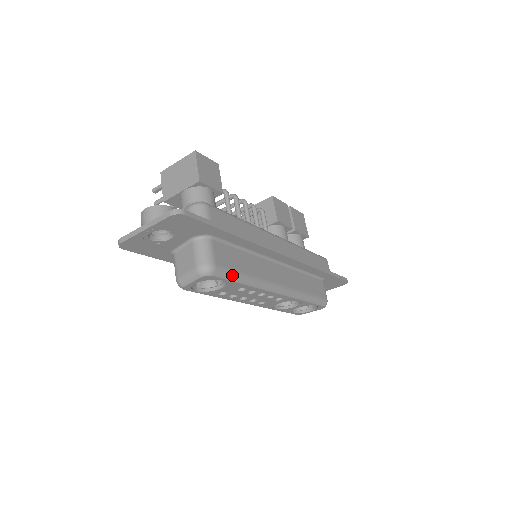
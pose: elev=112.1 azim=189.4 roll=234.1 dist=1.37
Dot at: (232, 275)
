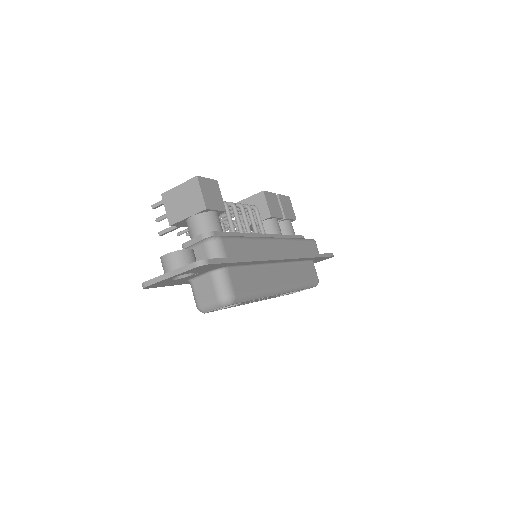
Dot at: (248, 296)
